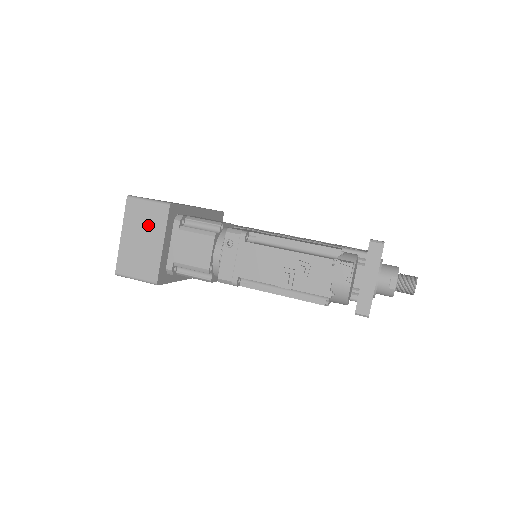
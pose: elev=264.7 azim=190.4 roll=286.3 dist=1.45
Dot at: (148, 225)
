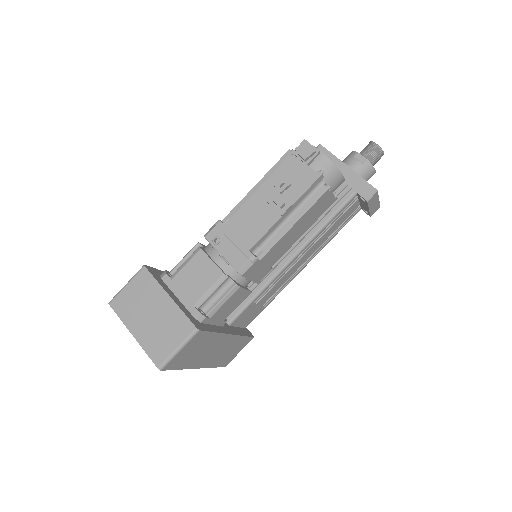
Dot at: (144, 299)
